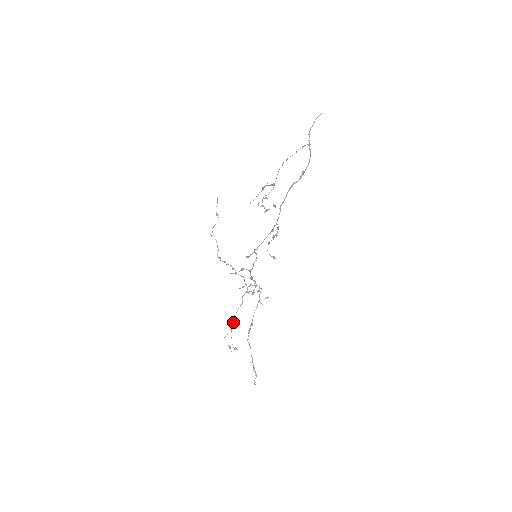
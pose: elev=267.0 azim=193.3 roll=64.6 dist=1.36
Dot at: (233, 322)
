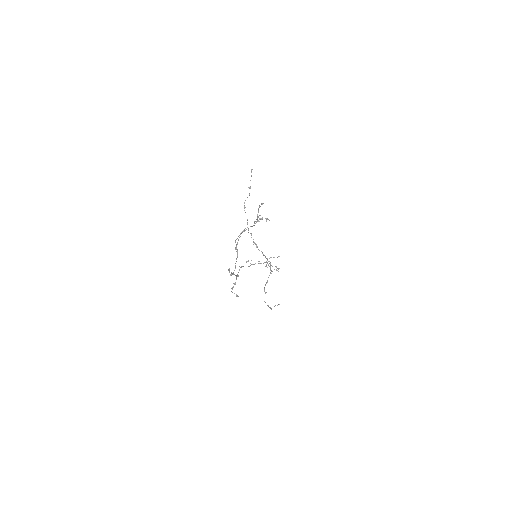
Dot at: occluded
